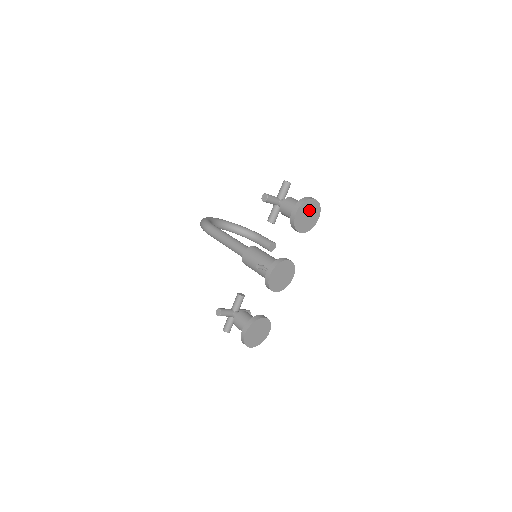
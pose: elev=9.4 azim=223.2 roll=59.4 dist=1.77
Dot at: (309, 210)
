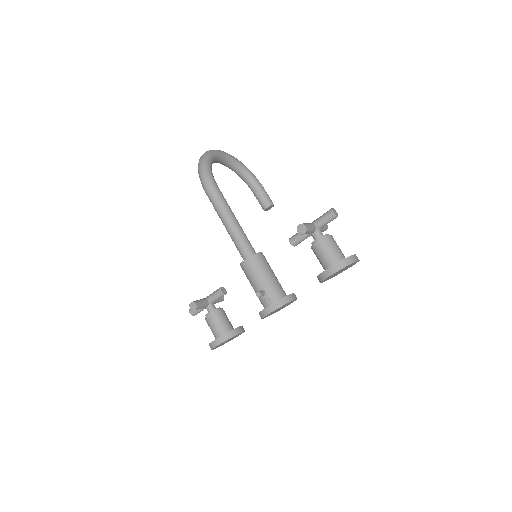
Dot at: (345, 268)
